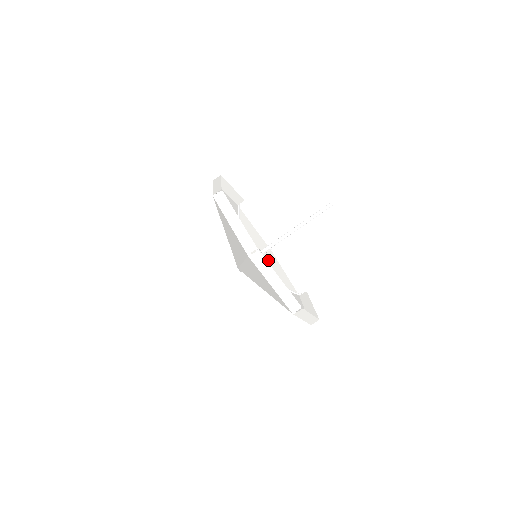
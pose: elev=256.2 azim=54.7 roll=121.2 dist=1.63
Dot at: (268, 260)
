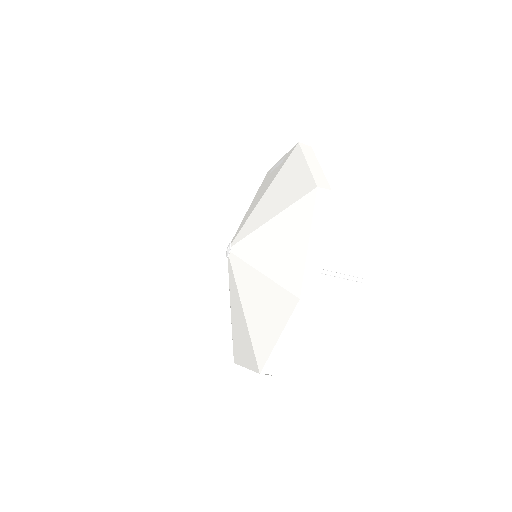
Dot at: occluded
